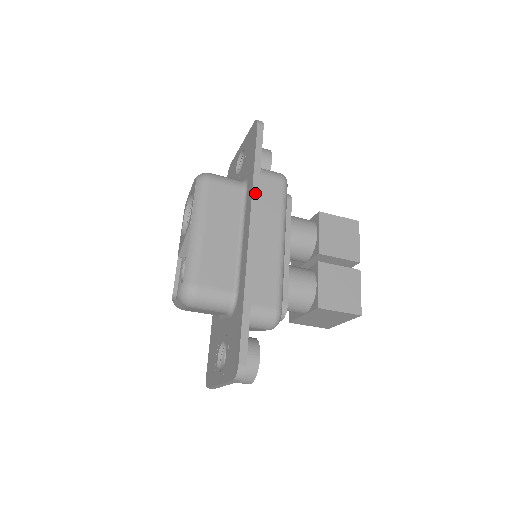
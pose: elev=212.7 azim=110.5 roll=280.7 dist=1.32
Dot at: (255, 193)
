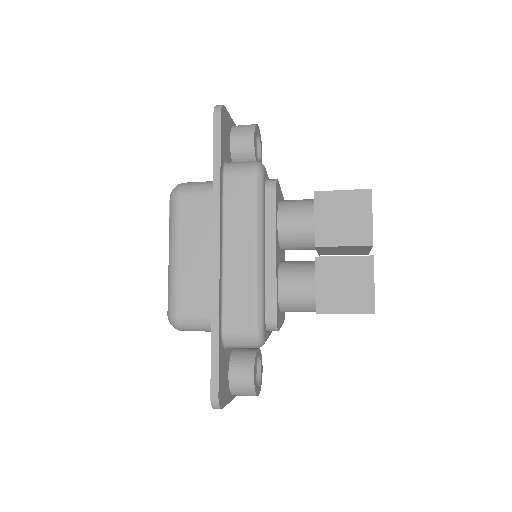
Dot at: (216, 204)
